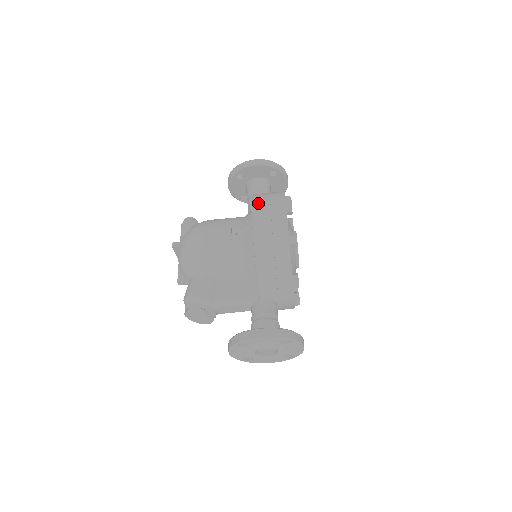
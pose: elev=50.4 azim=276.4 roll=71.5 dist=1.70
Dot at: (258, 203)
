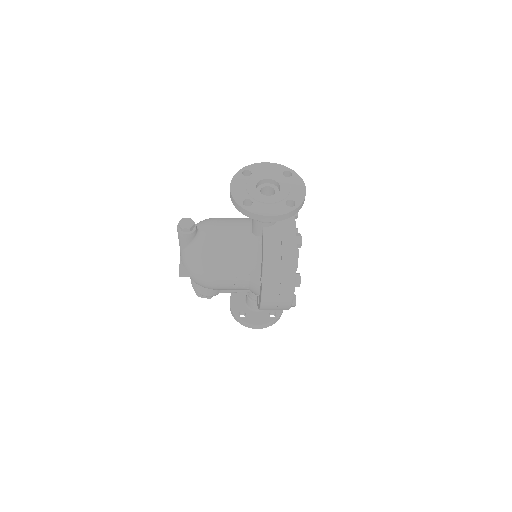
Dot at: (268, 289)
